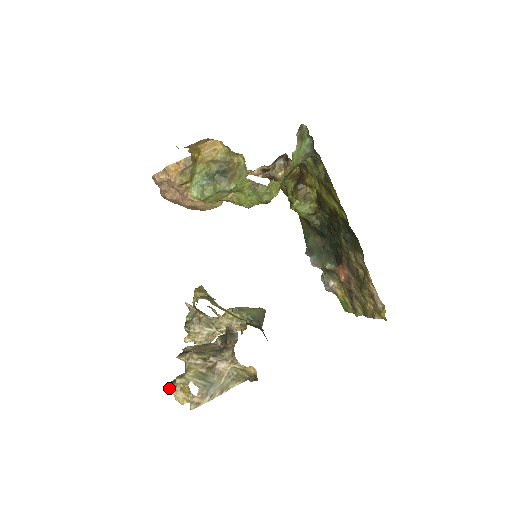
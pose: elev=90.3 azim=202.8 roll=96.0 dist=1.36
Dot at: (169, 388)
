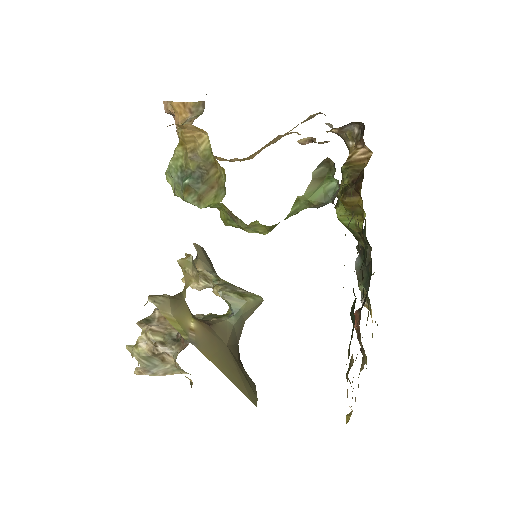
Dot at: occluded
